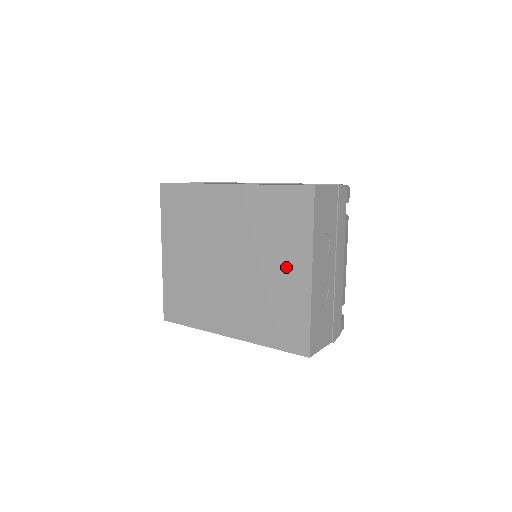
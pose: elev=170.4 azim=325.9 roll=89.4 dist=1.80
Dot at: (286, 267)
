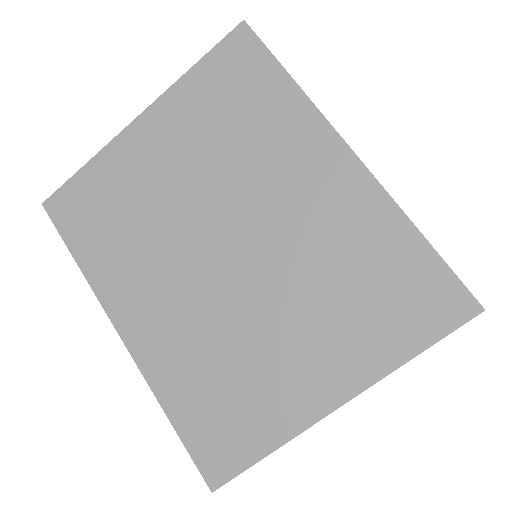
Dot at: (312, 355)
